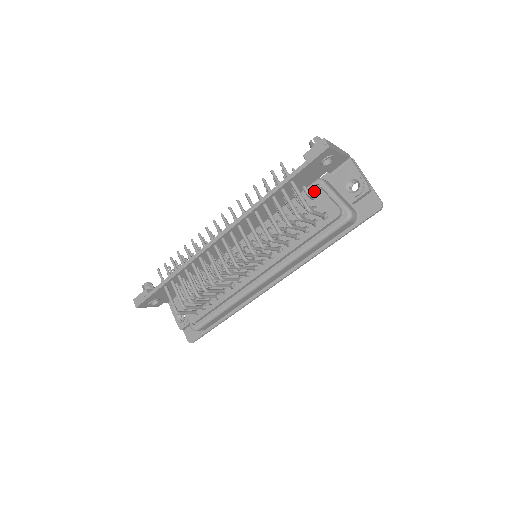
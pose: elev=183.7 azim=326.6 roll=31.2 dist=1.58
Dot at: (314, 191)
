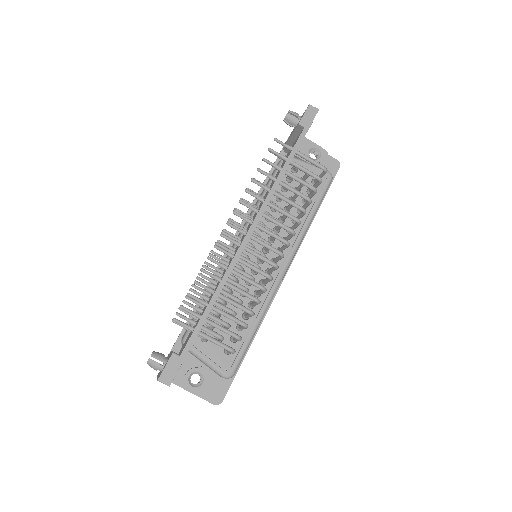
Dot at: occluded
